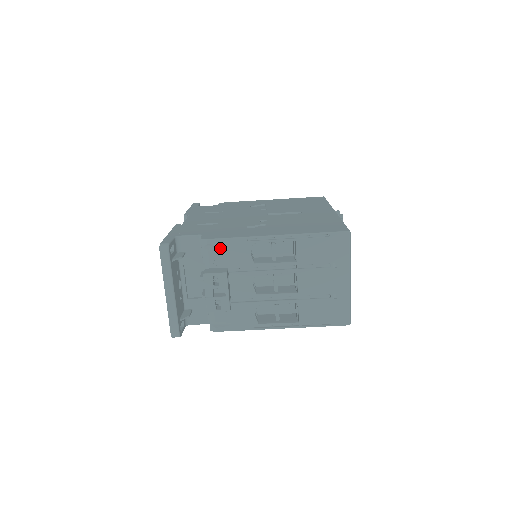
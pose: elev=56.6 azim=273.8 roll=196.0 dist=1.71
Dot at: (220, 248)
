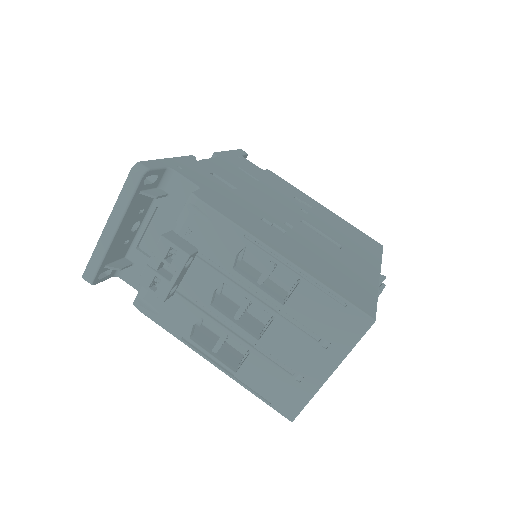
Dot at: (206, 220)
